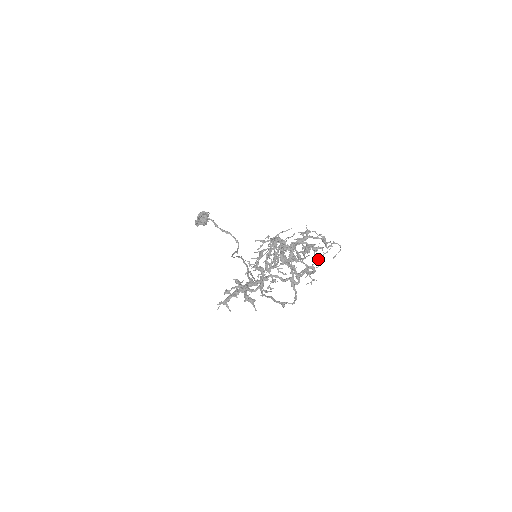
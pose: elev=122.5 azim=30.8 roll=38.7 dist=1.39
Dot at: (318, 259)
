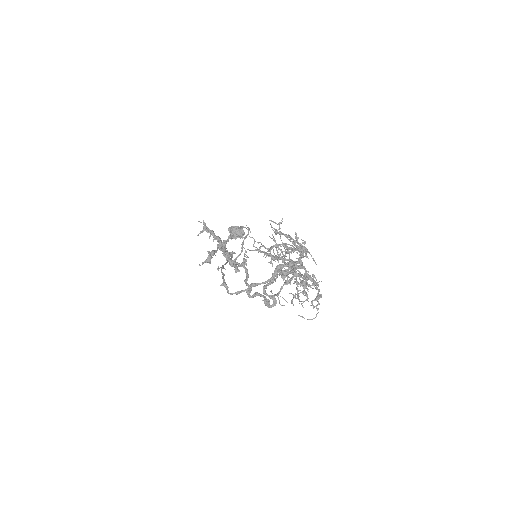
Dot at: occluded
